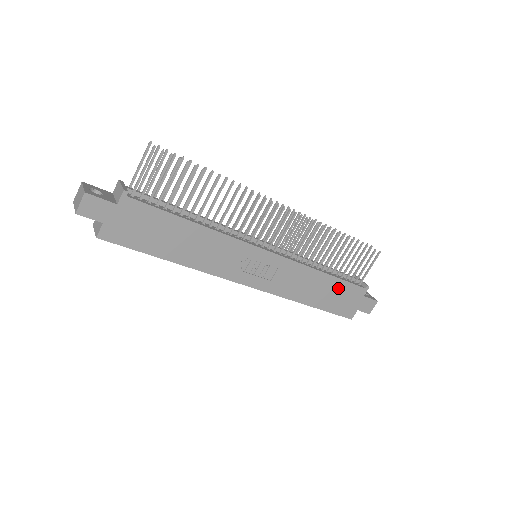
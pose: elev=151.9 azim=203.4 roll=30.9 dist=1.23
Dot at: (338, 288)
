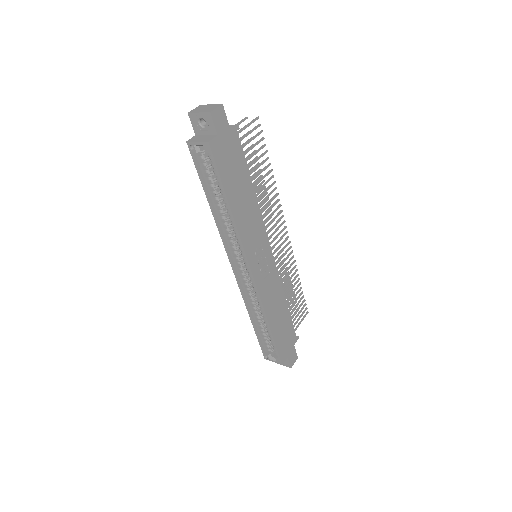
Dot at: (287, 324)
